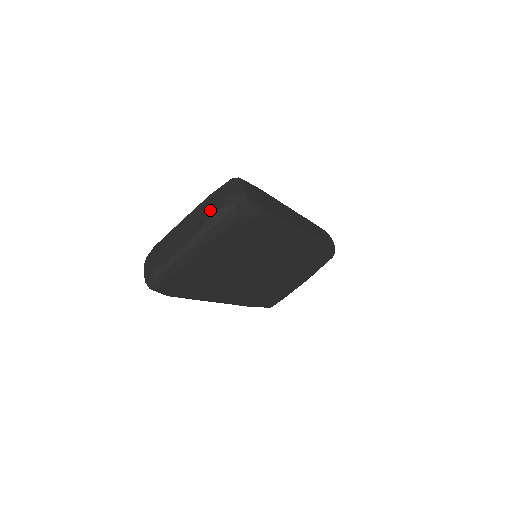
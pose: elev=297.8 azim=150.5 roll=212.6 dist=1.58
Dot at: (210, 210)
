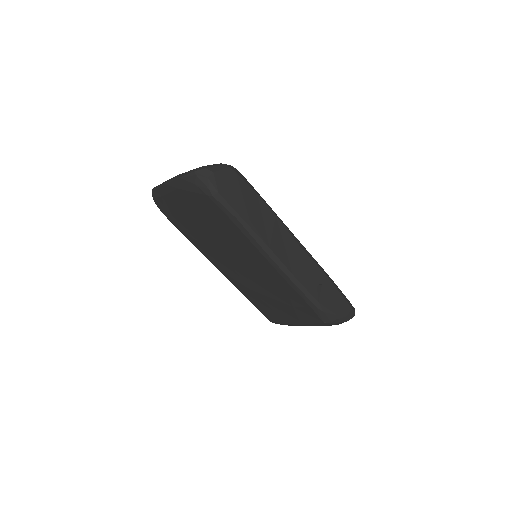
Dot at: occluded
